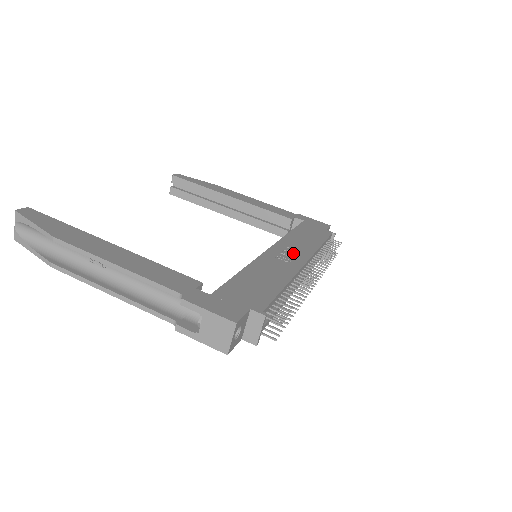
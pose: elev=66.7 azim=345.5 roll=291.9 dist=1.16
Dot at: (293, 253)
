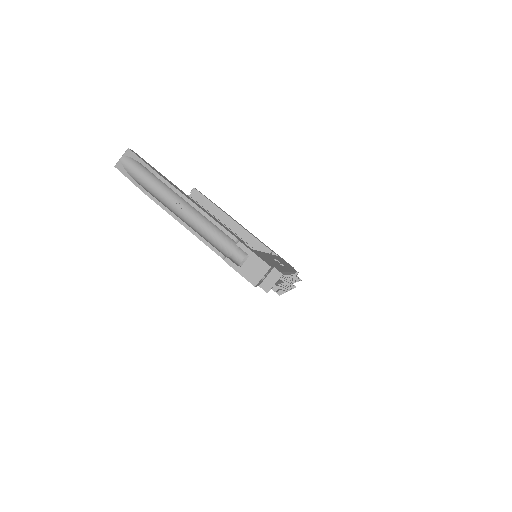
Dot at: (282, 264)
